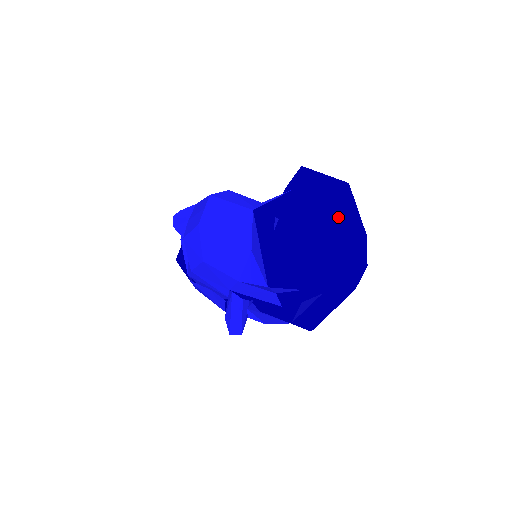
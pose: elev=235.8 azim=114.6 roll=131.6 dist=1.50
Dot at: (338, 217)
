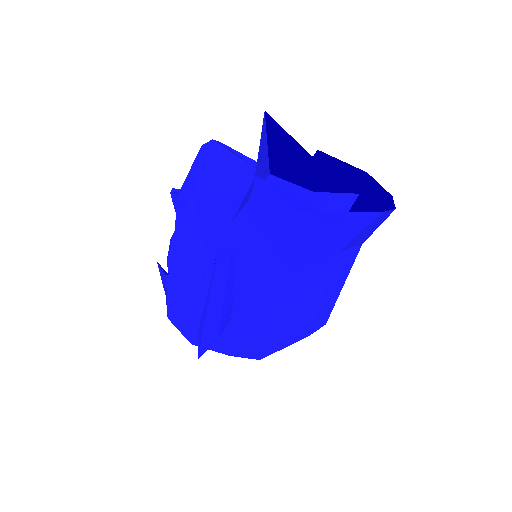
Dot at: (357, 211)
